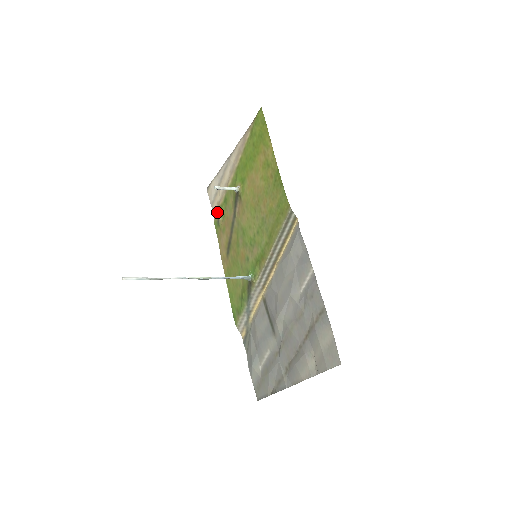
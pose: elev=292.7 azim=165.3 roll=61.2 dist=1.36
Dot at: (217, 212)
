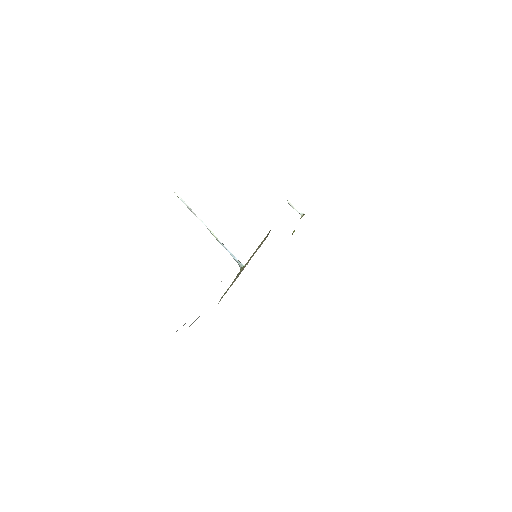
Dot at: occluded
